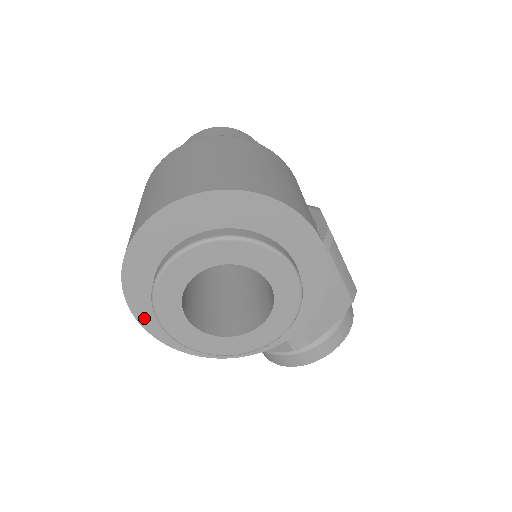
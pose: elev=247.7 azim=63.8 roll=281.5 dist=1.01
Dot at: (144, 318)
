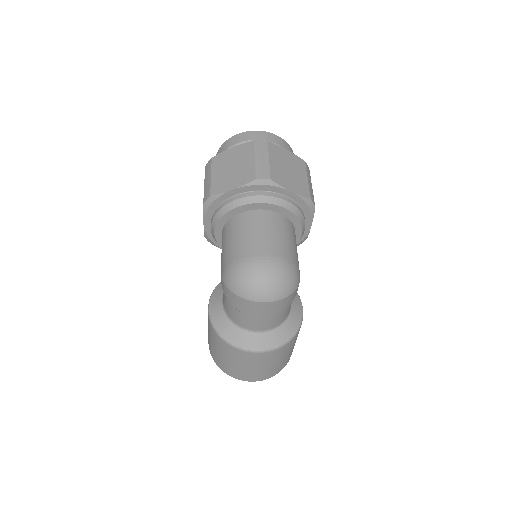
Dot at: occluded
